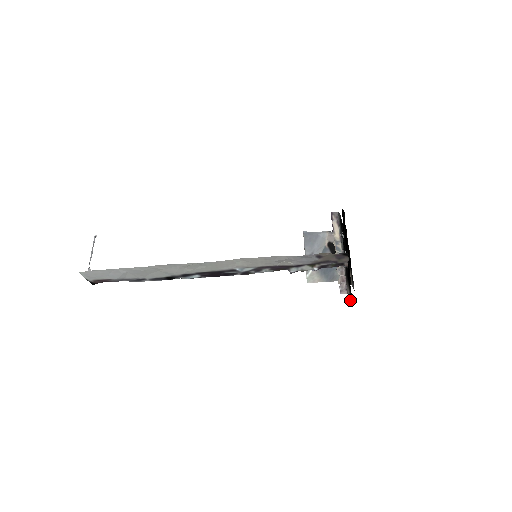
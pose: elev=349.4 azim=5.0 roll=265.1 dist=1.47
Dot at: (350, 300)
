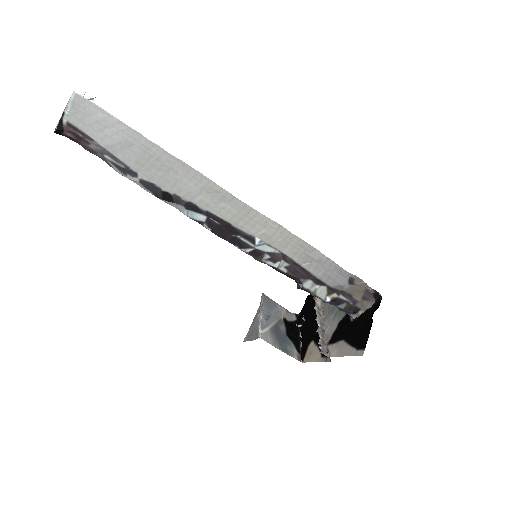
Dot at: (351, 353)
